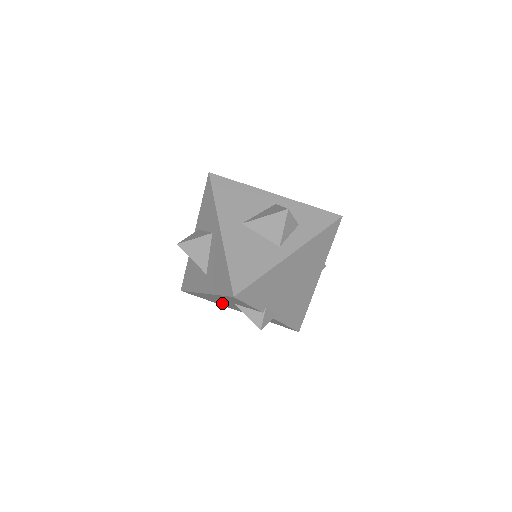
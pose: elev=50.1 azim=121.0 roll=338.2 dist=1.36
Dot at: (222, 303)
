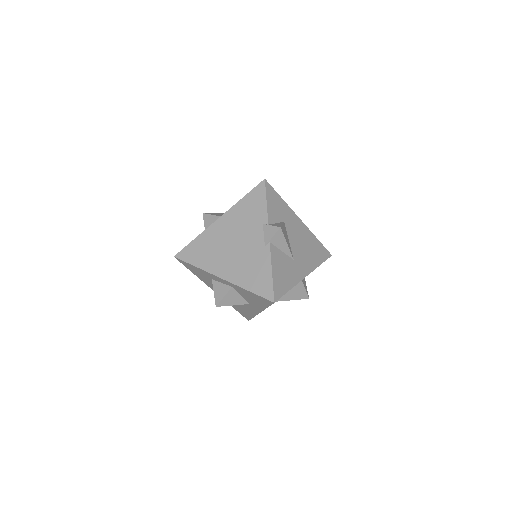
Dot at: occluded
